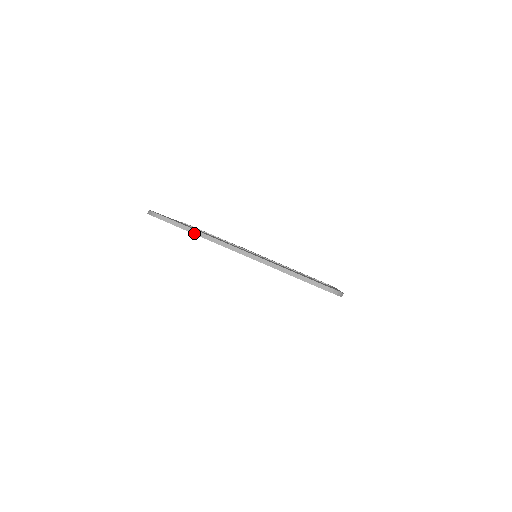
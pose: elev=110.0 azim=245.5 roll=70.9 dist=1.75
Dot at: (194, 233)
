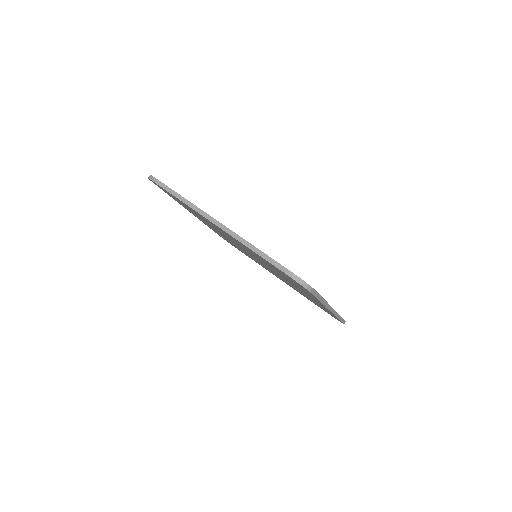
Dot at: (179, 199)
